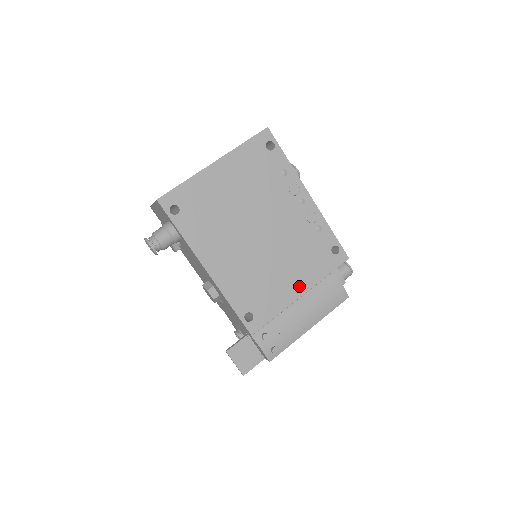
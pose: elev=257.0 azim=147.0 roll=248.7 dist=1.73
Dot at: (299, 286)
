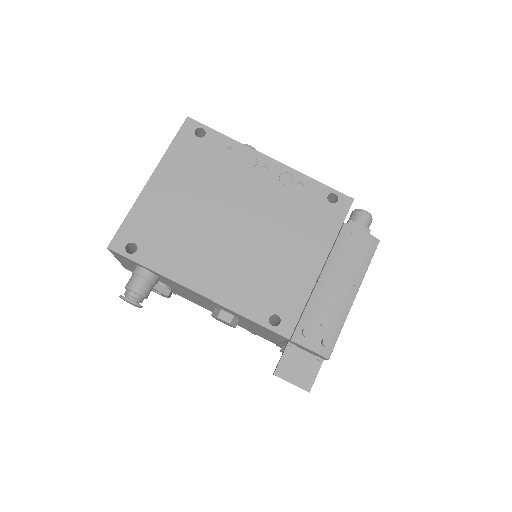
Dot at: (314, 257)
